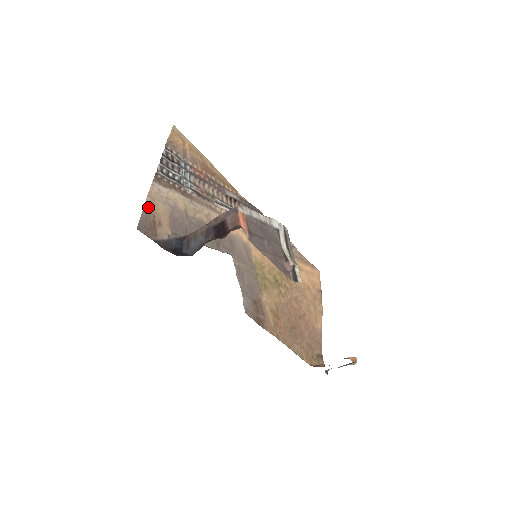
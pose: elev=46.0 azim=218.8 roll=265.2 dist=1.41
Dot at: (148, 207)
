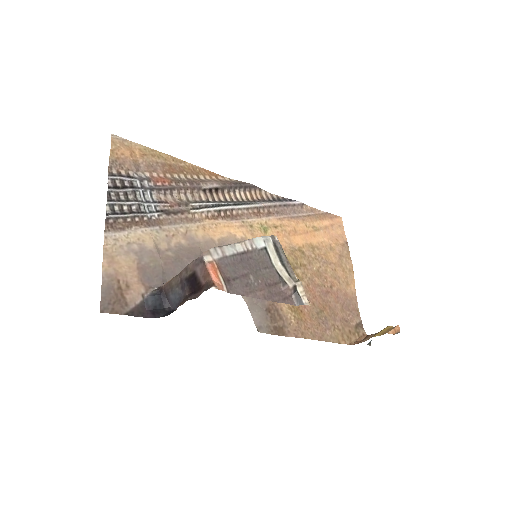
Dot at: (107, 273)
